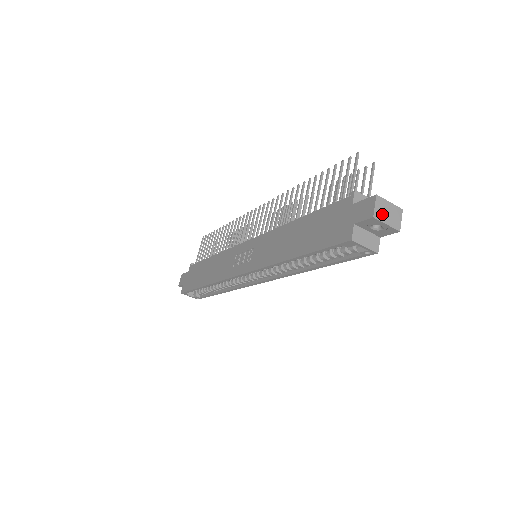
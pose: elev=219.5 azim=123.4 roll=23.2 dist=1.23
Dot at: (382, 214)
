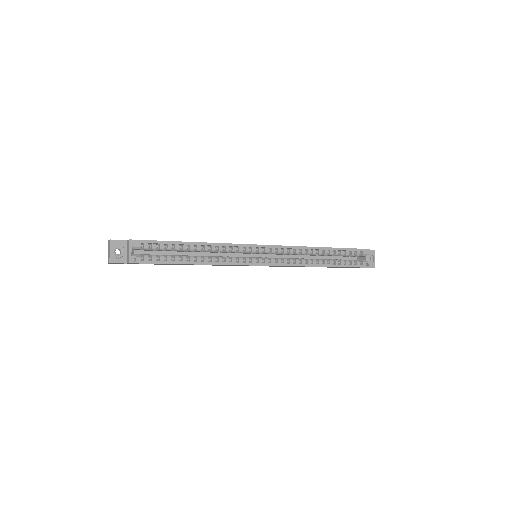
Dot at: (372, 255)
